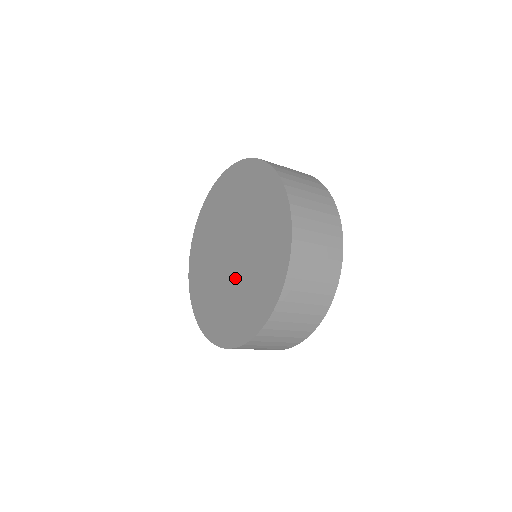
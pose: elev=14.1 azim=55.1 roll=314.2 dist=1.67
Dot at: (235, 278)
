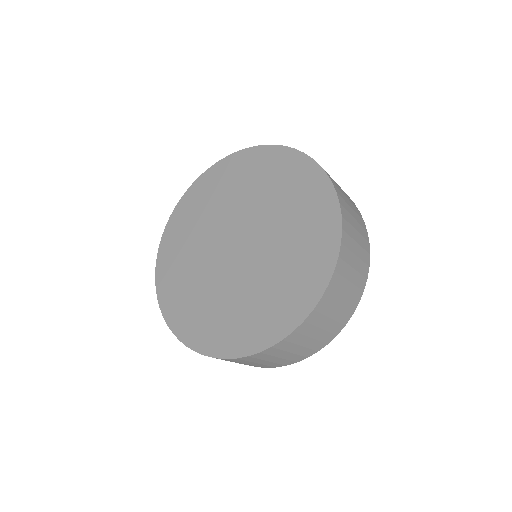
Dot at: (258, 261)
